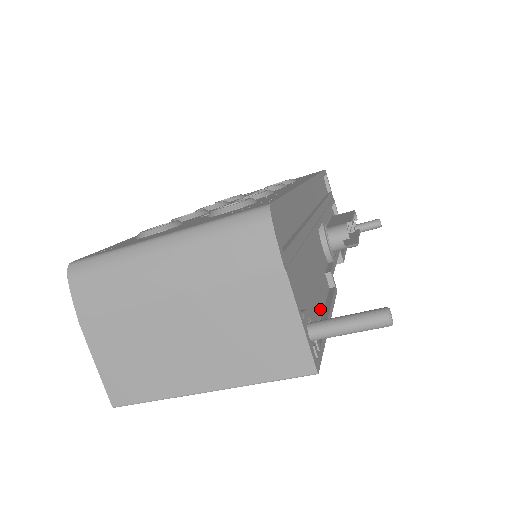
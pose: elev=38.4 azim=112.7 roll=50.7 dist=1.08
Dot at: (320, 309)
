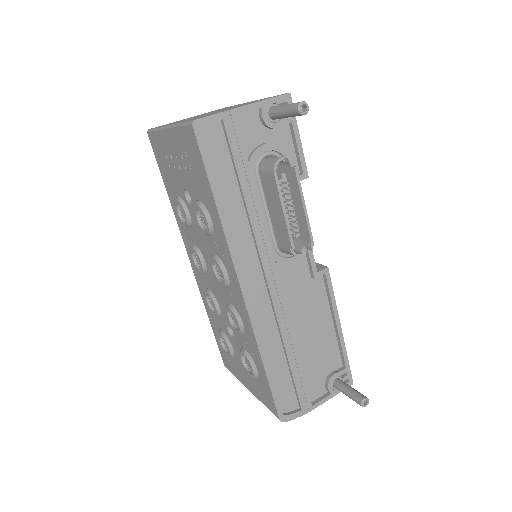
Dot at: (330, 325)
